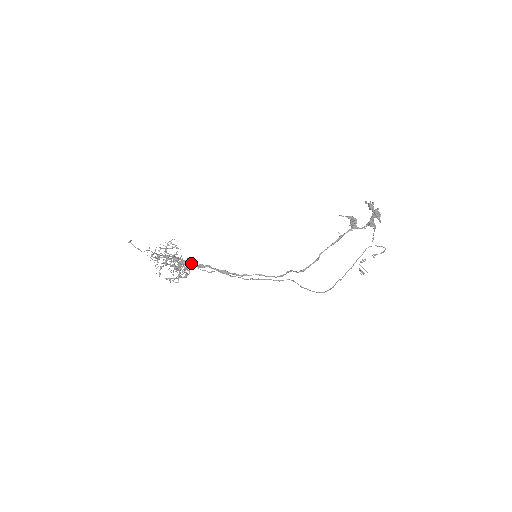
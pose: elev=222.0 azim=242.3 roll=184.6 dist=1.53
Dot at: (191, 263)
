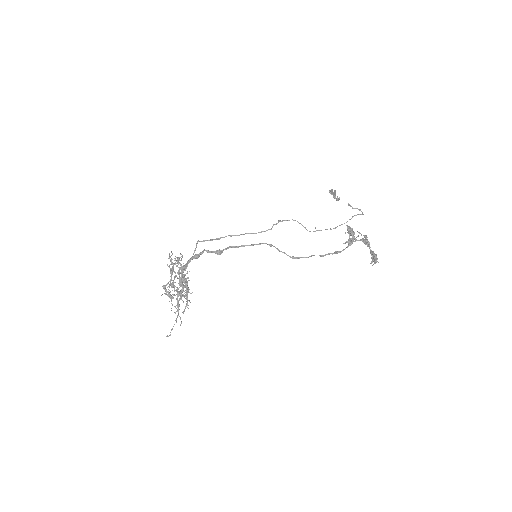
Dot at: occluded
